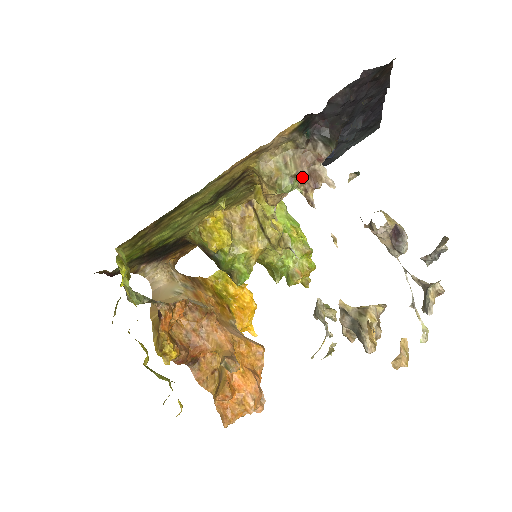
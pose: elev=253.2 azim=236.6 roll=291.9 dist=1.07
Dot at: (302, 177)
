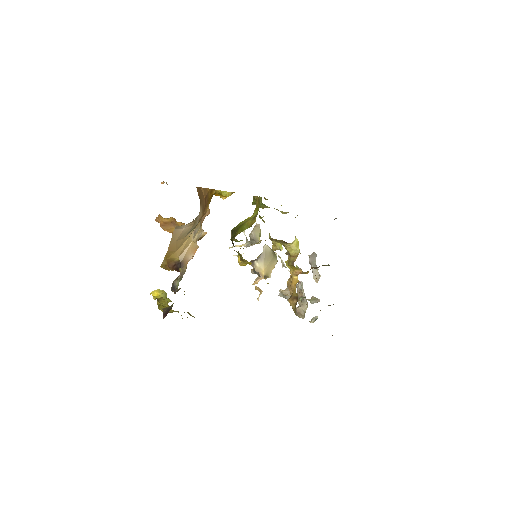
Dot at: occluded
